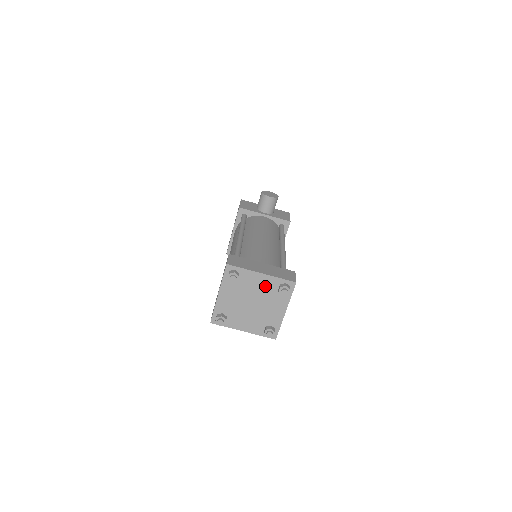
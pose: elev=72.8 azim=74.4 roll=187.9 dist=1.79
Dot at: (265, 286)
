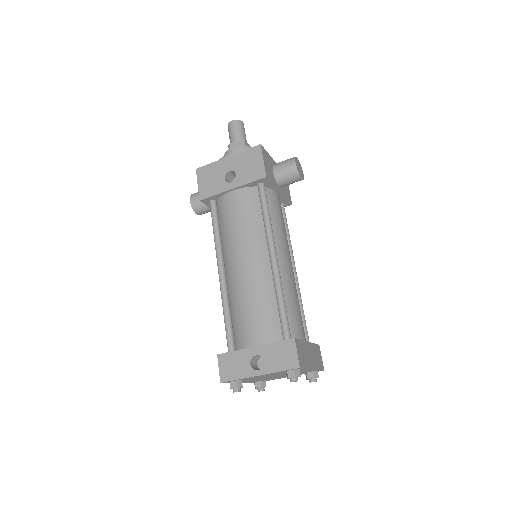
Dot at: (302, 372)
